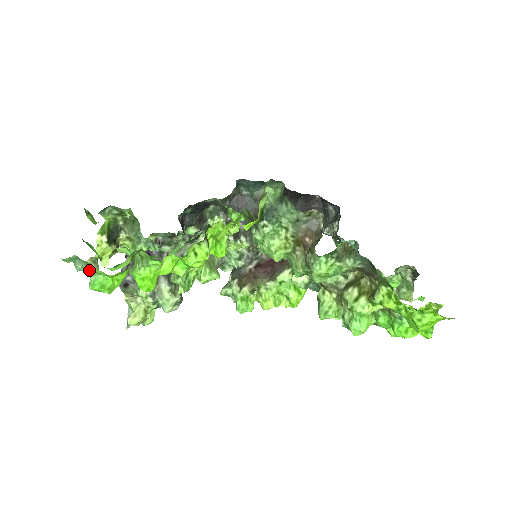
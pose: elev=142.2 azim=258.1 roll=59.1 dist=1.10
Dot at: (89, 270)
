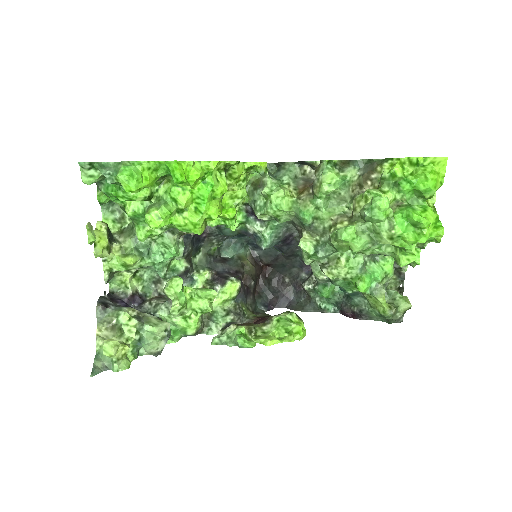
Dot at: (117, 169)
